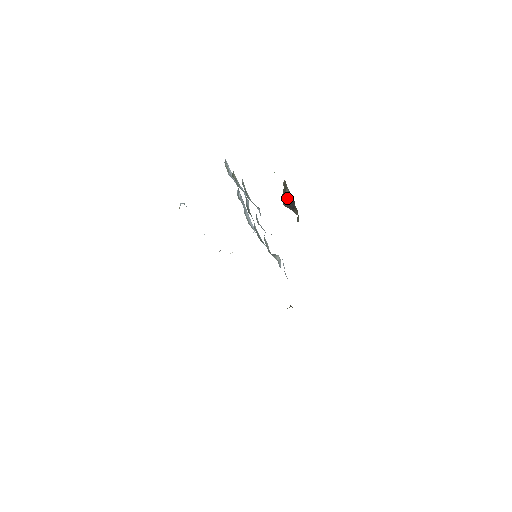
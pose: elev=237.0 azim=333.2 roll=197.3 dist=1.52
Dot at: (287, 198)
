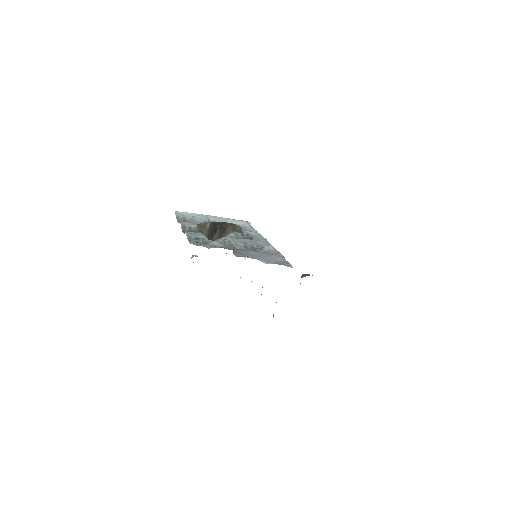
Dot at: (213, 230)
